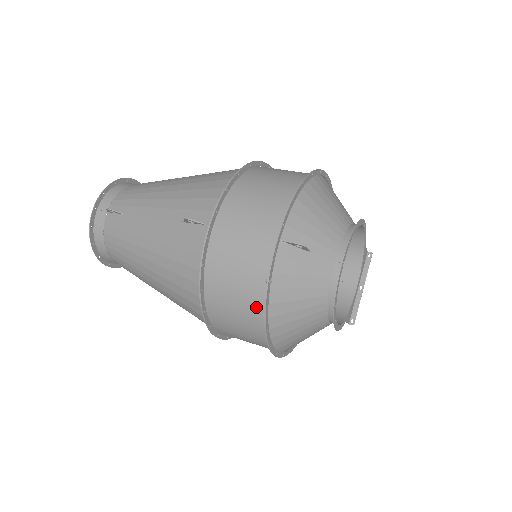
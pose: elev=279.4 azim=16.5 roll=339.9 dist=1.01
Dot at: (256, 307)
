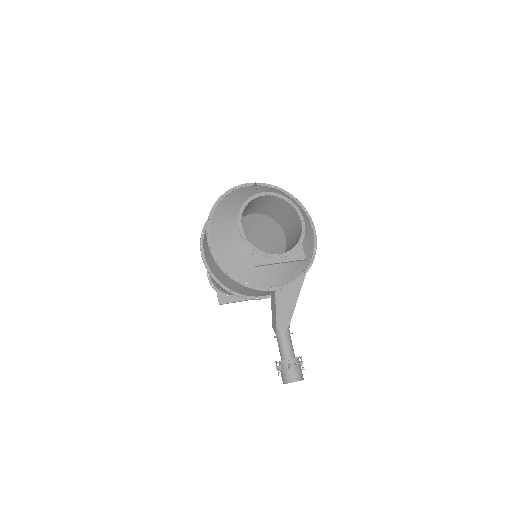
Dot at: occluded
